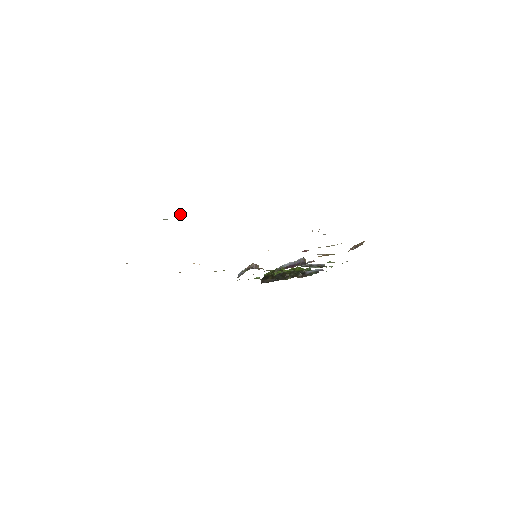
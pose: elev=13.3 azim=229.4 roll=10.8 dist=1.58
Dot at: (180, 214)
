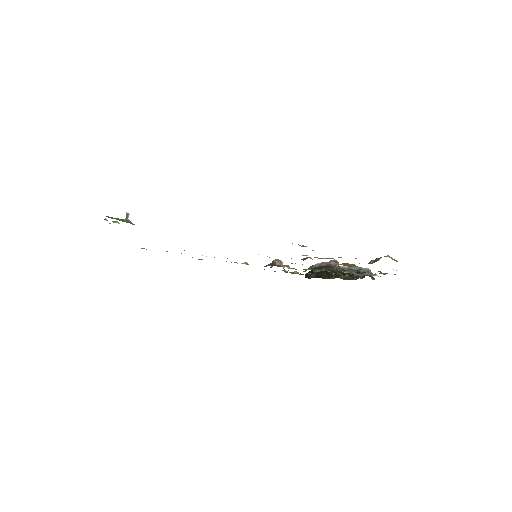
Dot at: (125, 218)
